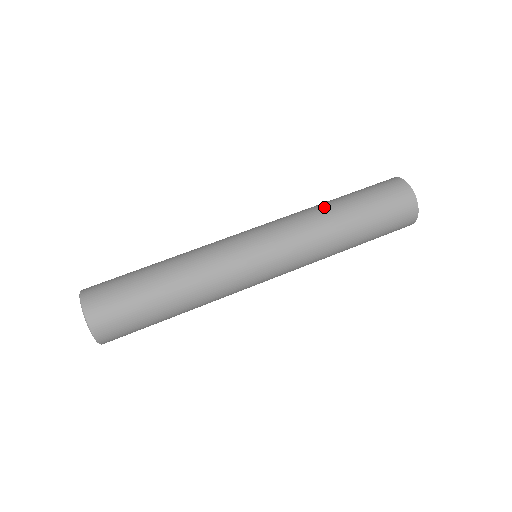
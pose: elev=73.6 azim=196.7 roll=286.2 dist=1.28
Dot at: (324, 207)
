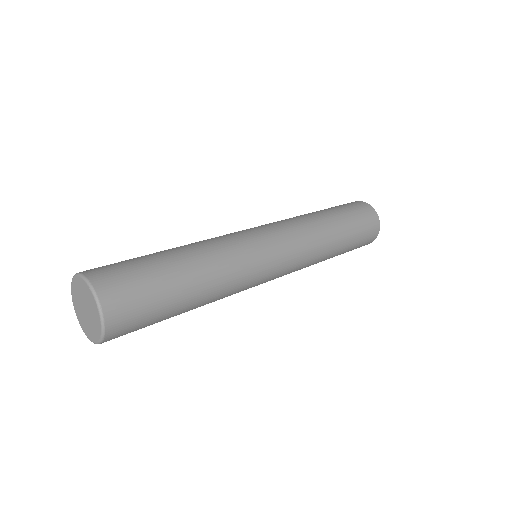
Dot at: (330, 238)
